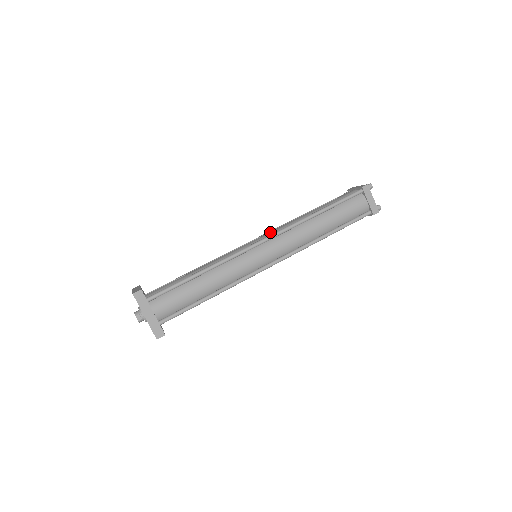
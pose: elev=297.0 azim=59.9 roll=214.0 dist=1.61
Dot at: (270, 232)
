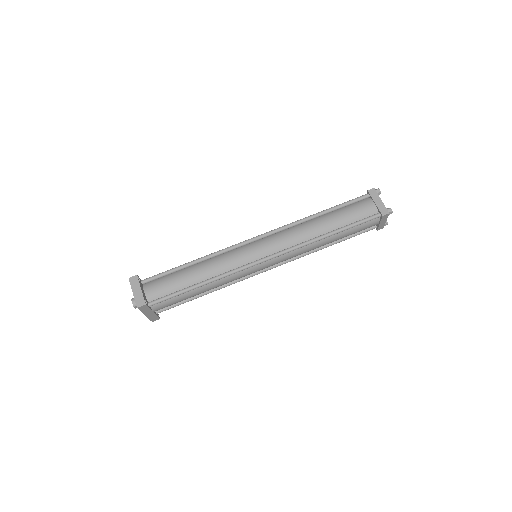
Dot at: (278, 242)
